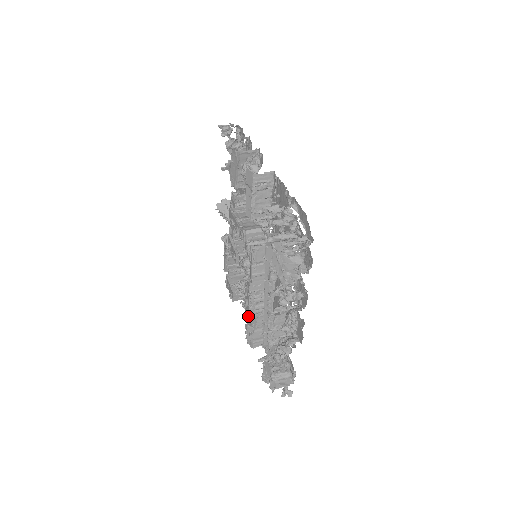
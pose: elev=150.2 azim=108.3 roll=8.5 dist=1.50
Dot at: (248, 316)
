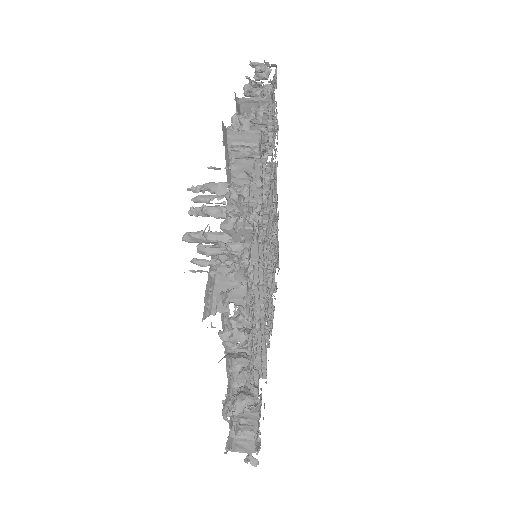
Dot at: occluded
